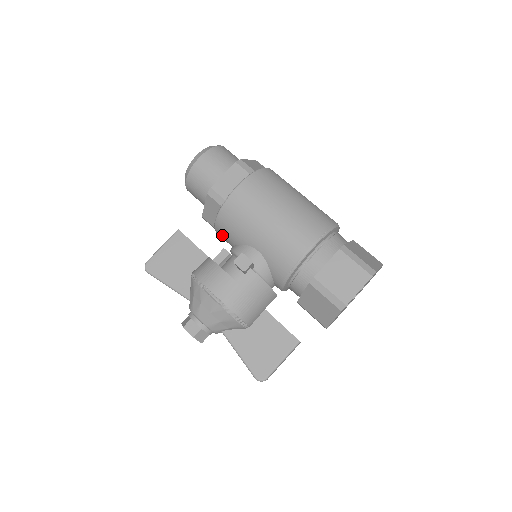
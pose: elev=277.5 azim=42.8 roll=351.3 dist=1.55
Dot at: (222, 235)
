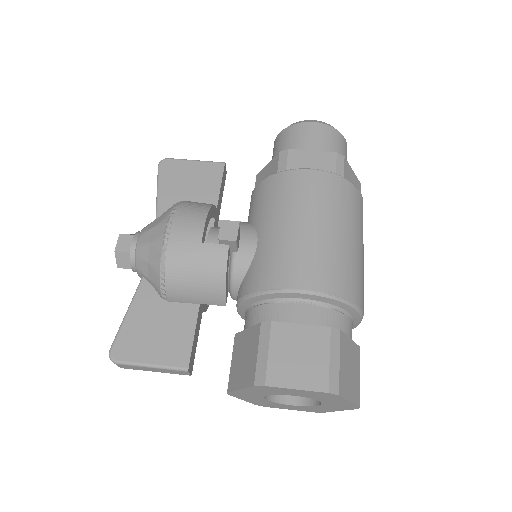
Dot at: (251, 204)
